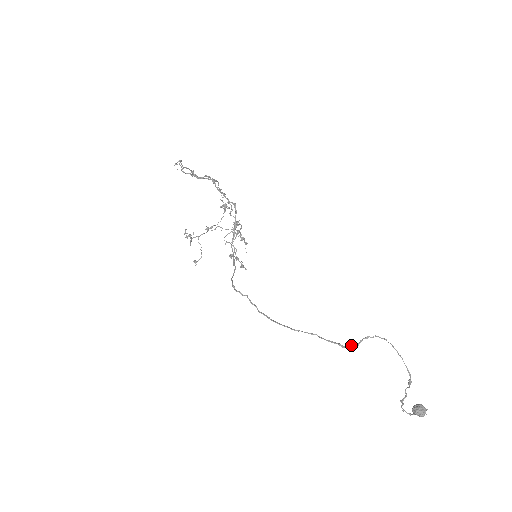
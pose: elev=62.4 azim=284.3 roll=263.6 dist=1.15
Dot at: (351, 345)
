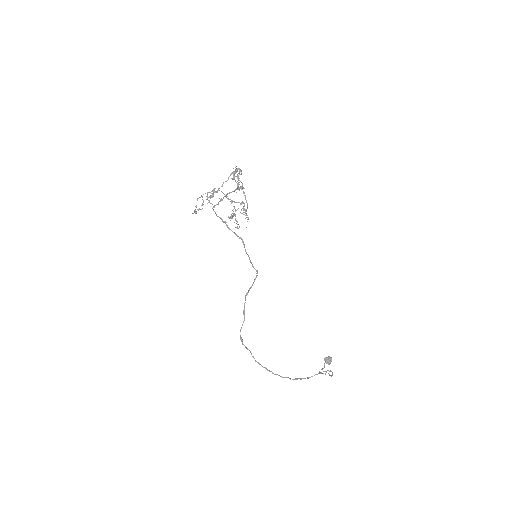
Dot at: occluded
